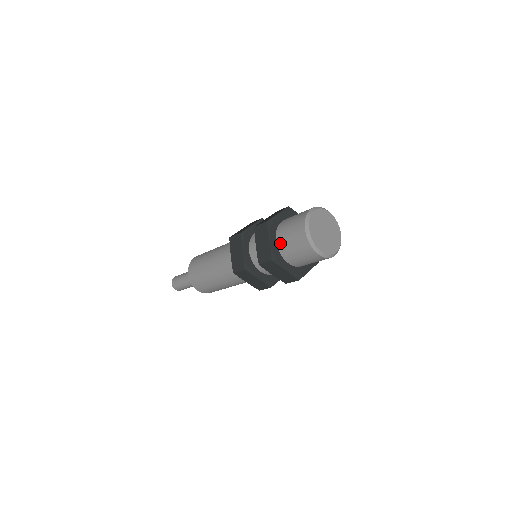
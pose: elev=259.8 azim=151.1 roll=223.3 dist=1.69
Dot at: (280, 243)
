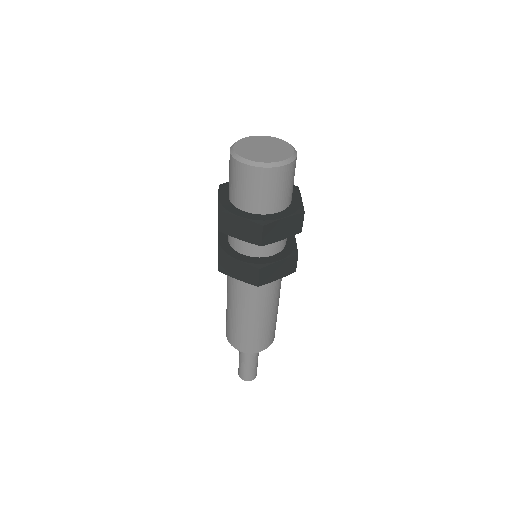
Dot at: (229, 193)
